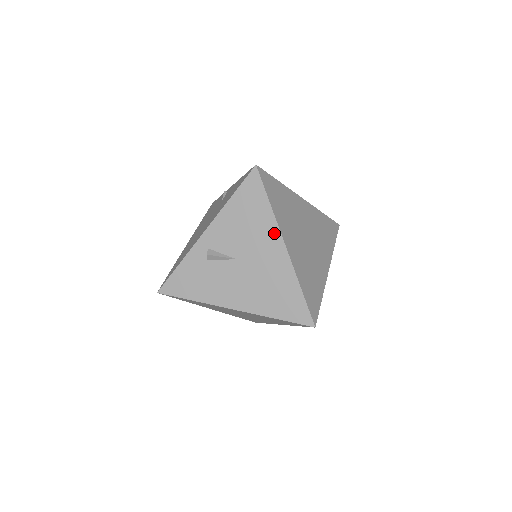
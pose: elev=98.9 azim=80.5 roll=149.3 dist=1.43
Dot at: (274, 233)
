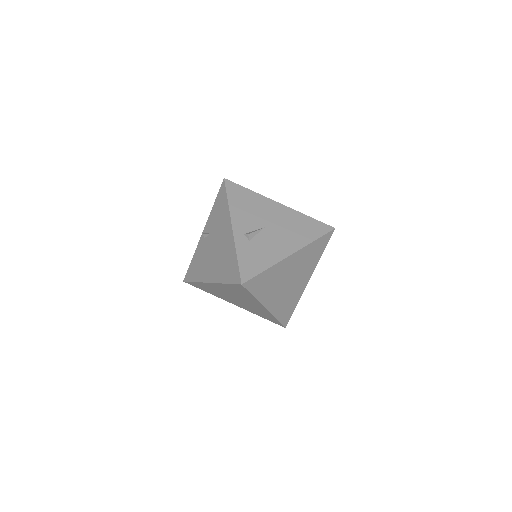
Dot at: (268, 201)
